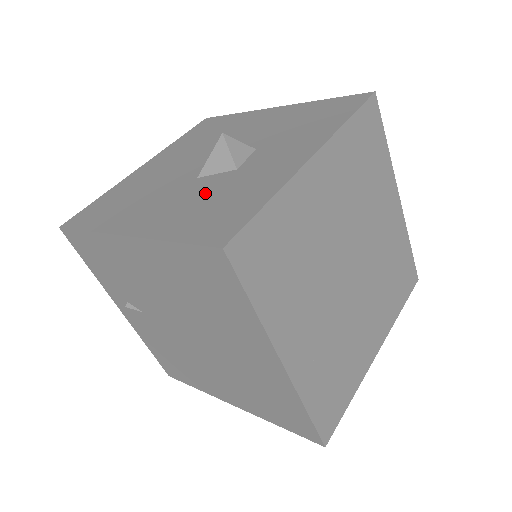
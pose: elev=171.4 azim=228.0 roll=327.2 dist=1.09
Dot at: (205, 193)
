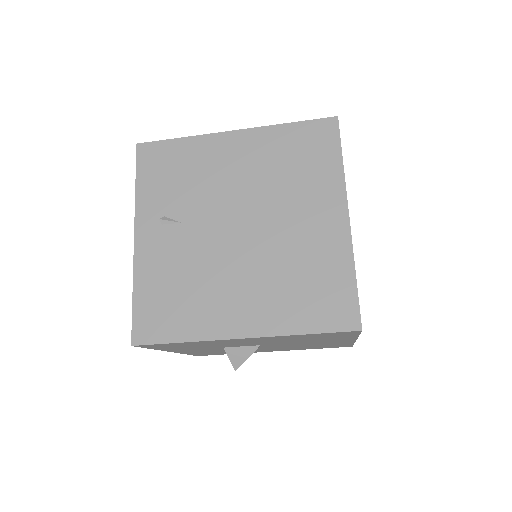
Dot at: occluded
